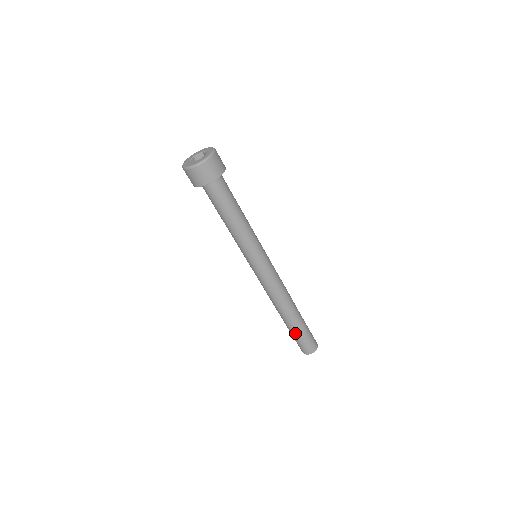
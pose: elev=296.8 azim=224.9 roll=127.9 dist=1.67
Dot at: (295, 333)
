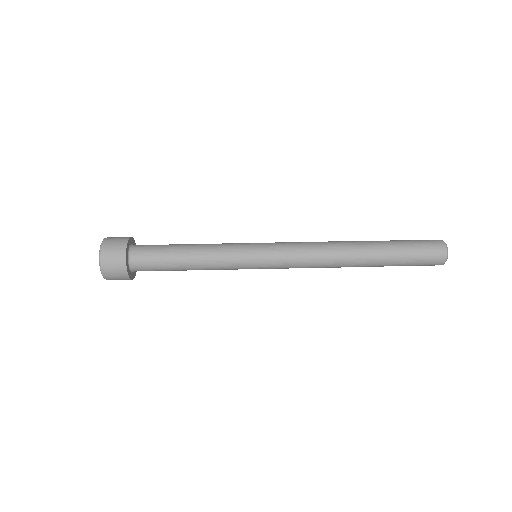
Dot at: (396, 262)
